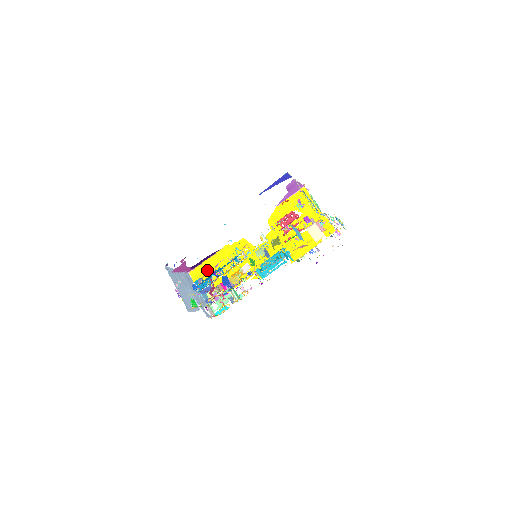
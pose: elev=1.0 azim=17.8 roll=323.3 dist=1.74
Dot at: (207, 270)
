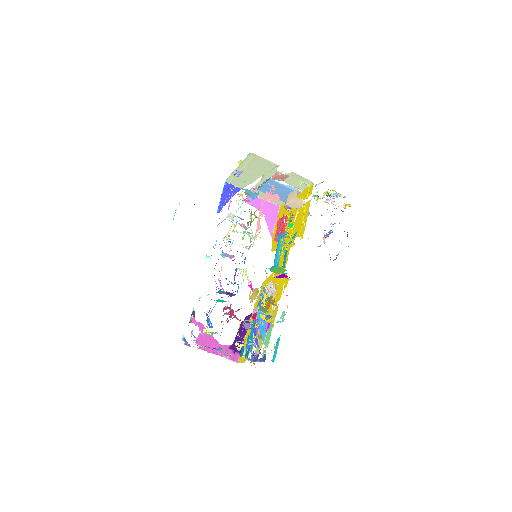
Dot at: occluded
